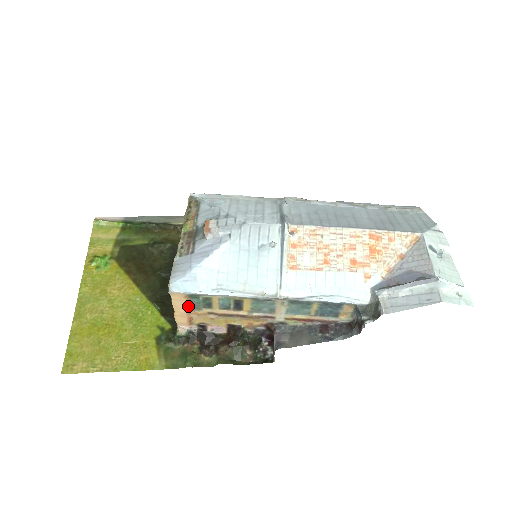
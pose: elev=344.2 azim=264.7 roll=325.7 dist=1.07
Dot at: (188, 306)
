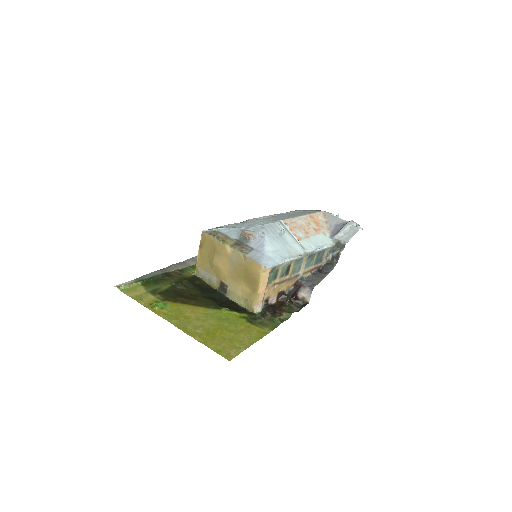
Dot at: (267, 282)
